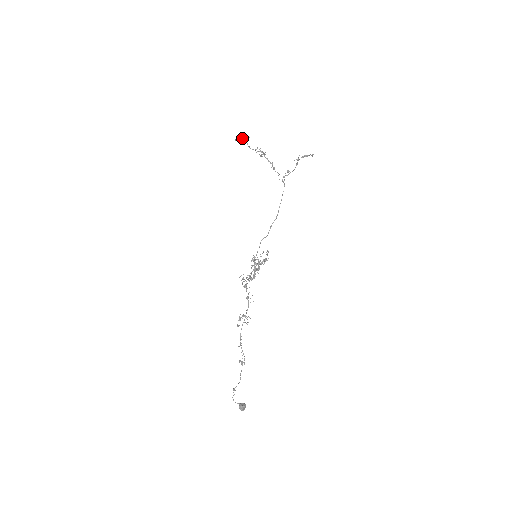
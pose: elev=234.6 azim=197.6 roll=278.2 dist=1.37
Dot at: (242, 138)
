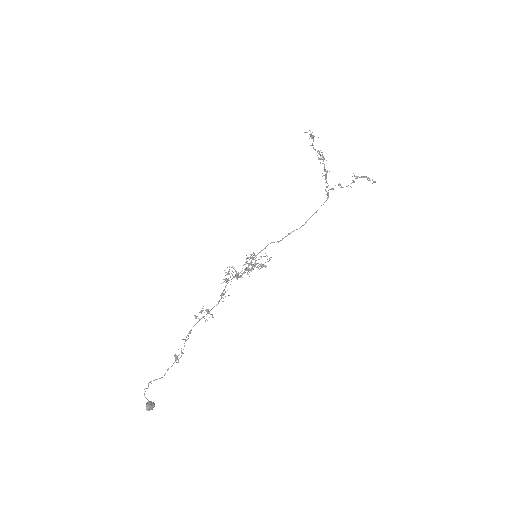
Dot at: occluded
